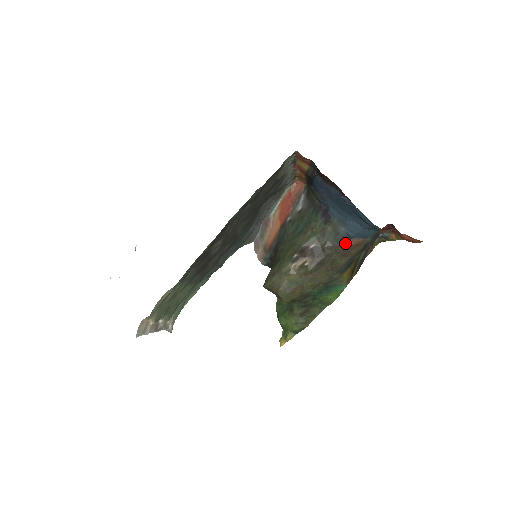
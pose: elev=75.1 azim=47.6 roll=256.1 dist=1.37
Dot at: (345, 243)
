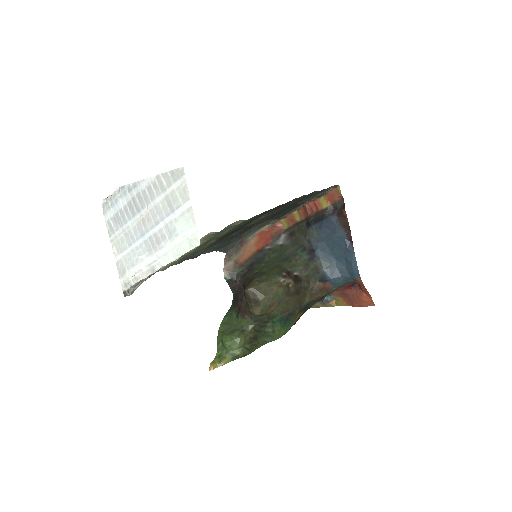
Dot at: (322, 282)
